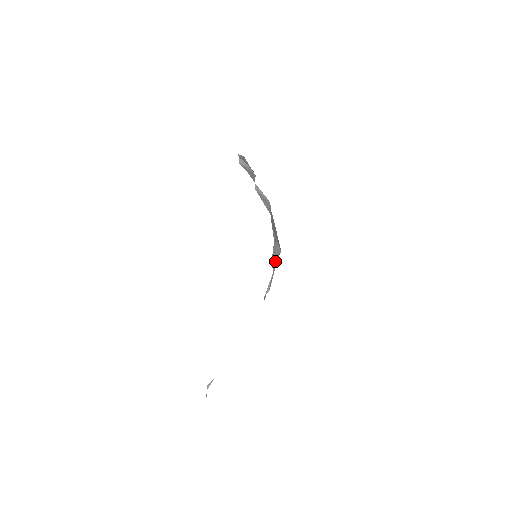
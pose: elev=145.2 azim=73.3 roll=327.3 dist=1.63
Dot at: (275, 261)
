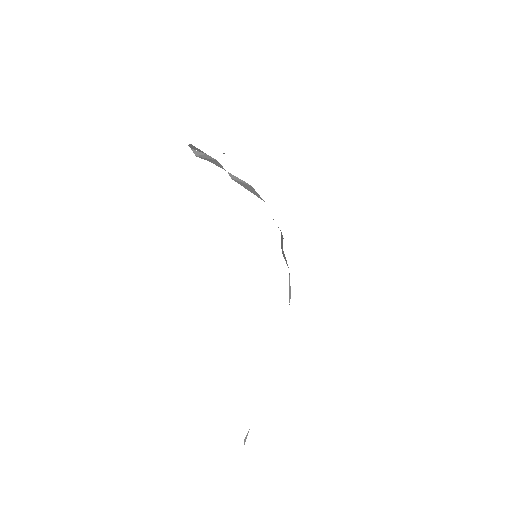
Dot at: (283, 254)
